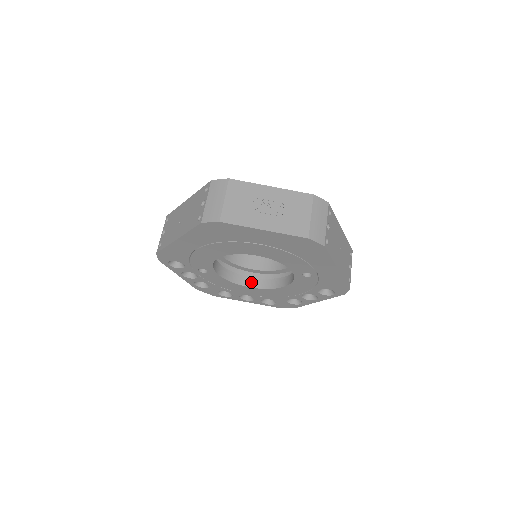
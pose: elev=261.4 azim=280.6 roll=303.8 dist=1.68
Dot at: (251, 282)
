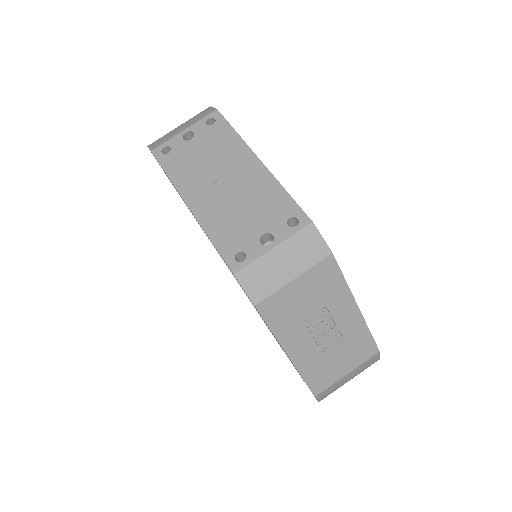
Dot at: occluded
